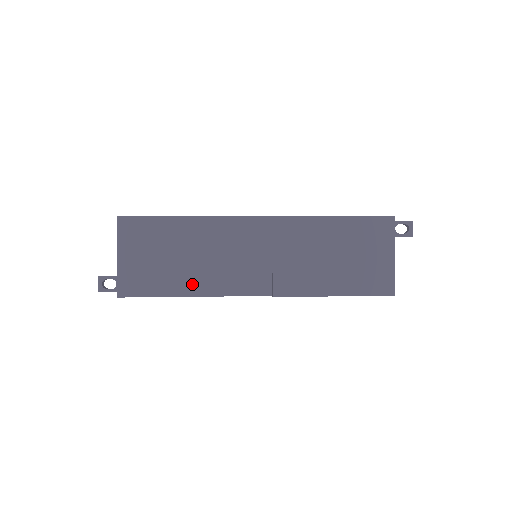
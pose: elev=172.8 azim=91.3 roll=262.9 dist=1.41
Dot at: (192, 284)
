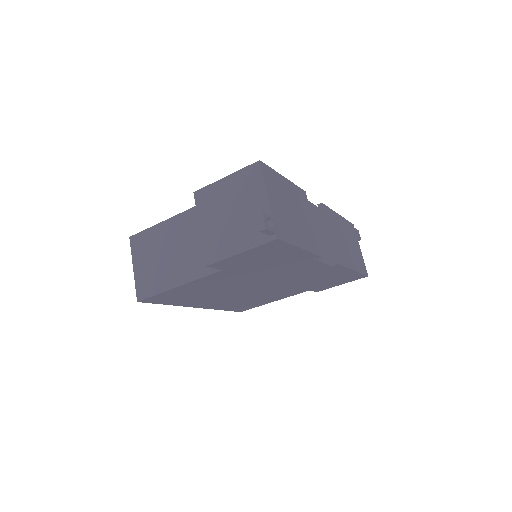
Dot at: (308, 241)
